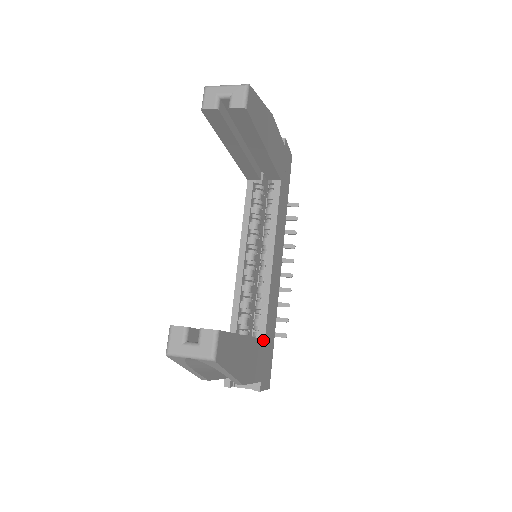
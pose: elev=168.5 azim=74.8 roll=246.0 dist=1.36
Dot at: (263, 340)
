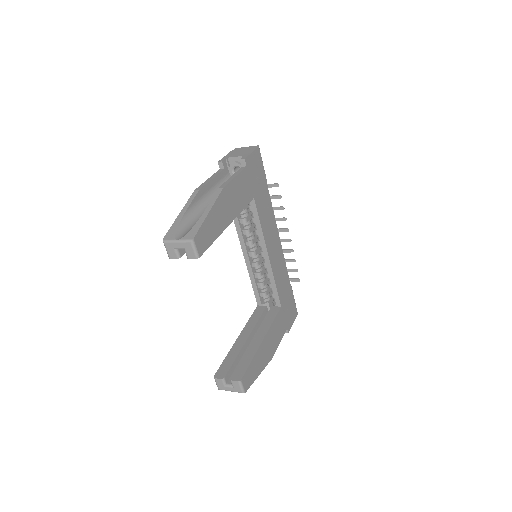
Dot at: (280, 310)
